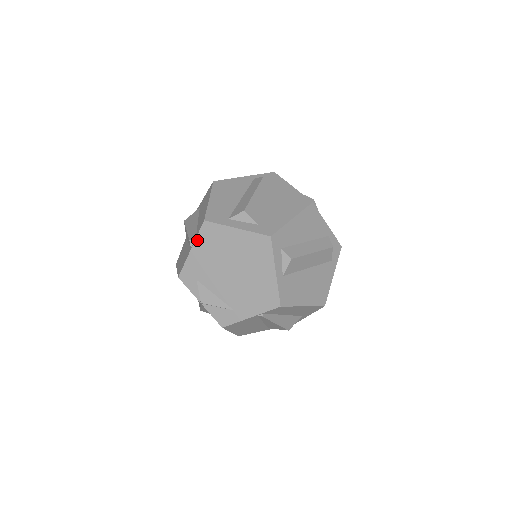
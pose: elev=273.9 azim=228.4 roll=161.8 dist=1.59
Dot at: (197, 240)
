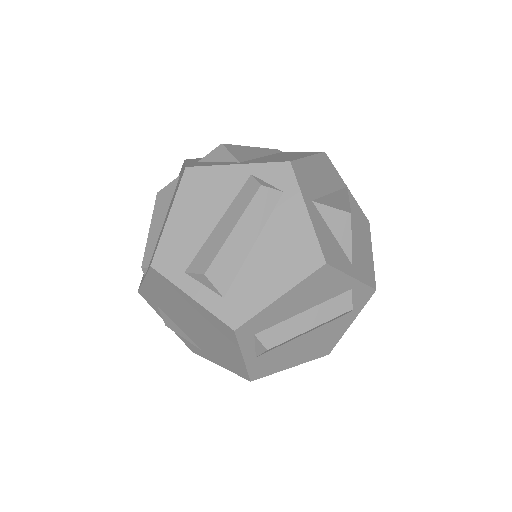
Dot at: (148, 277)
